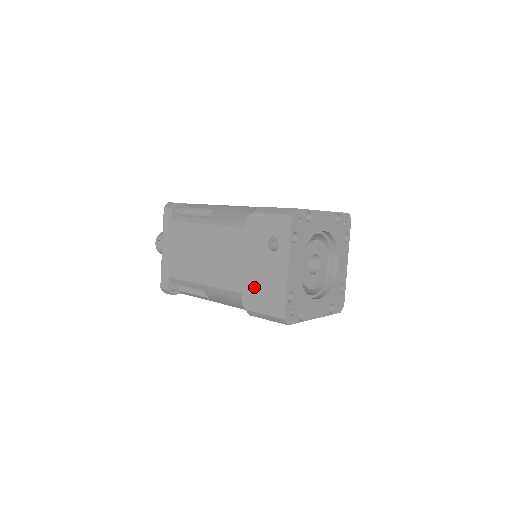
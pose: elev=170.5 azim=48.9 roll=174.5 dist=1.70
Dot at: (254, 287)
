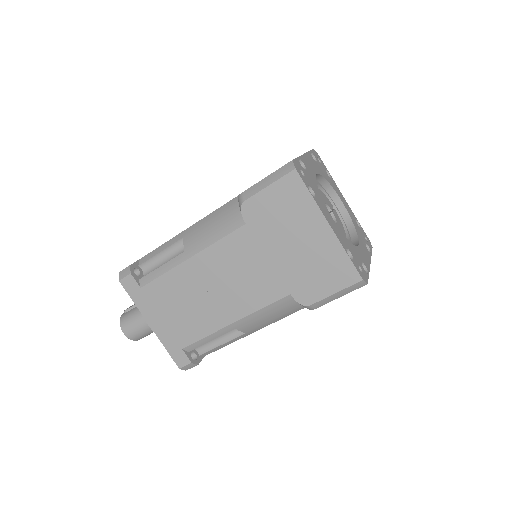
Dot at: occluded
